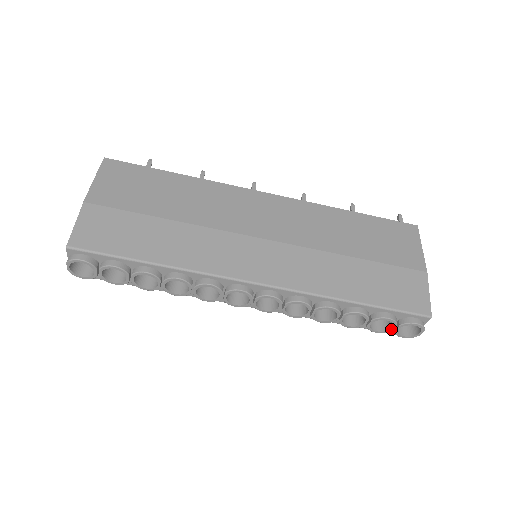
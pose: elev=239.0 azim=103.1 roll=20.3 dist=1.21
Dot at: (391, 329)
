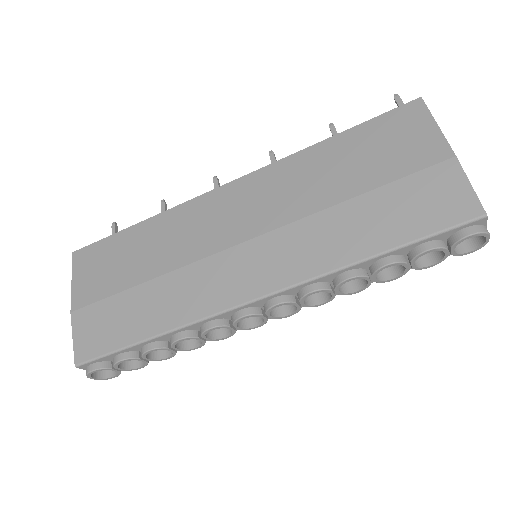
Dot at: (445, 255)
